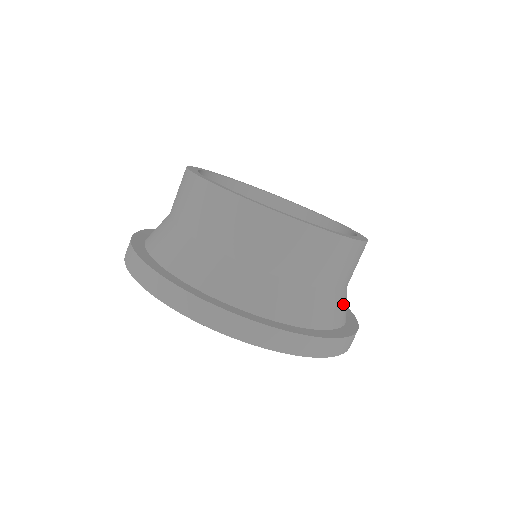
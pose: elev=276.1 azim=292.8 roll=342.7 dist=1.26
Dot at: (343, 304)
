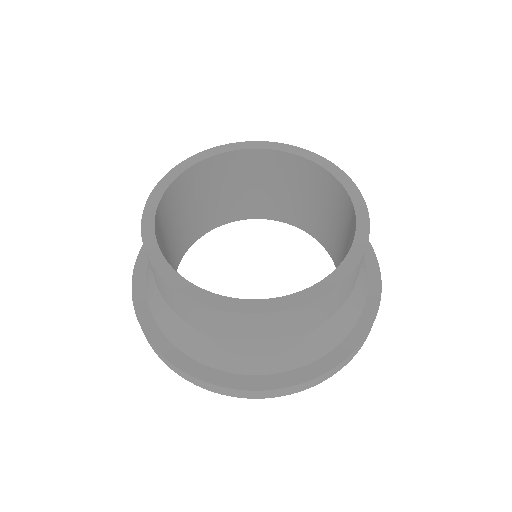
Dot at: (360, 287)
